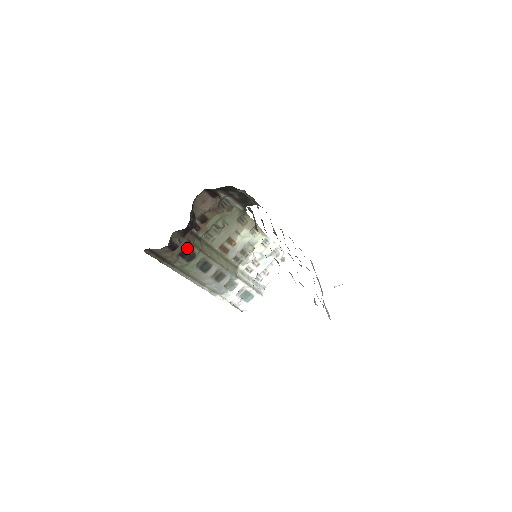
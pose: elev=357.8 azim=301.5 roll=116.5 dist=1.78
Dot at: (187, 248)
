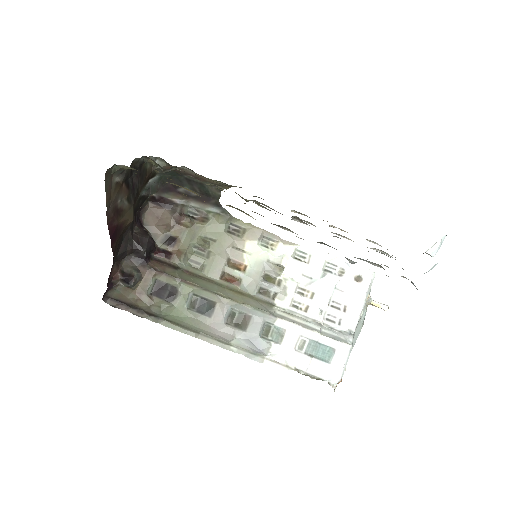
Dot at: (160, 282)
